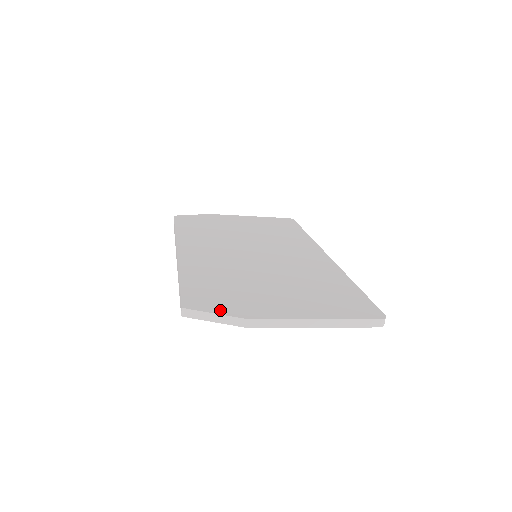
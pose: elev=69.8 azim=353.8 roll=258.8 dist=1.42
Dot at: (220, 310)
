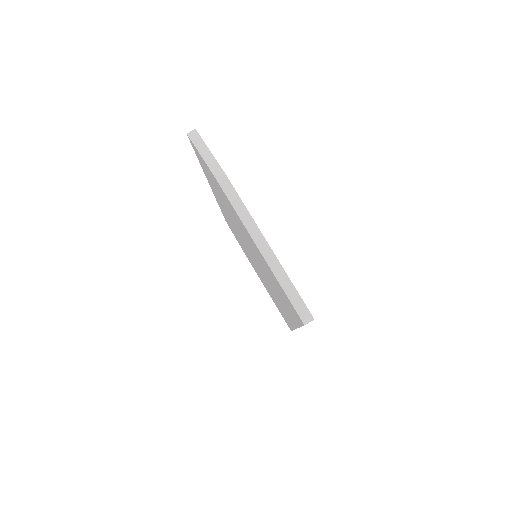
Dot at: occluded
